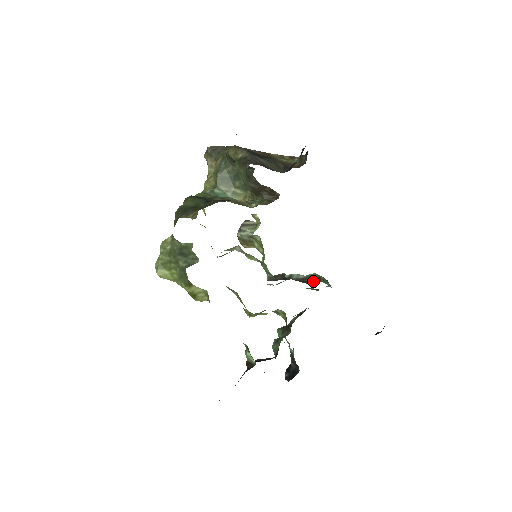
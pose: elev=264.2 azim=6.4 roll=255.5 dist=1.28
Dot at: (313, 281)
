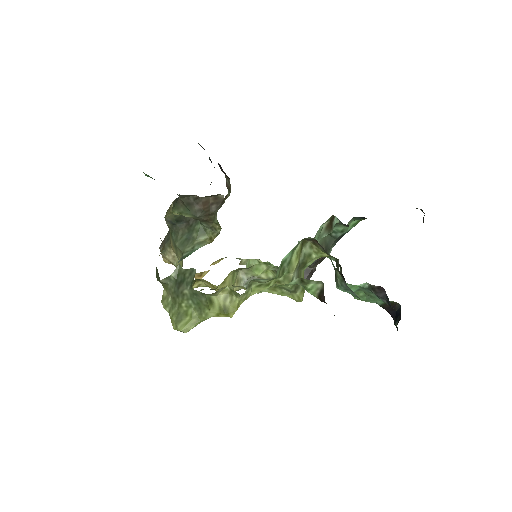
Dot at: (330, 245)
